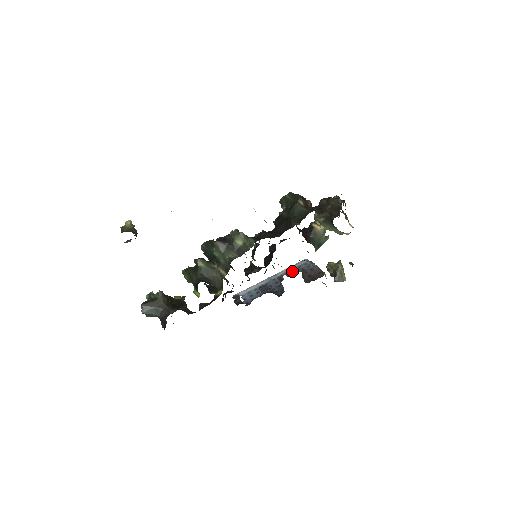
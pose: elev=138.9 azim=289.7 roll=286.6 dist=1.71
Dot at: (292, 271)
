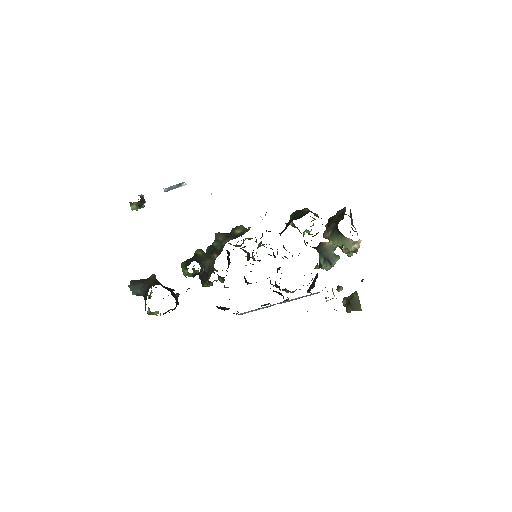
Dot at: (301, 297)
